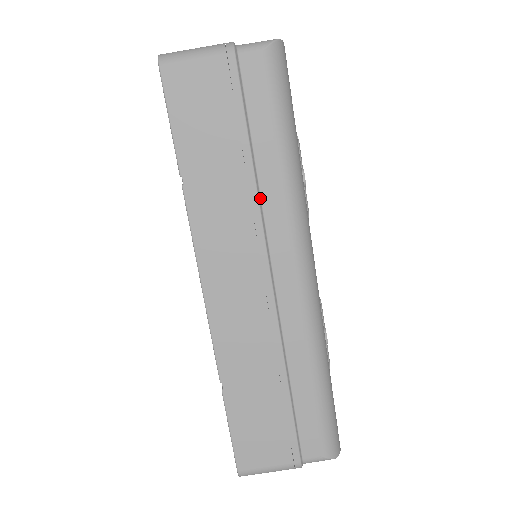
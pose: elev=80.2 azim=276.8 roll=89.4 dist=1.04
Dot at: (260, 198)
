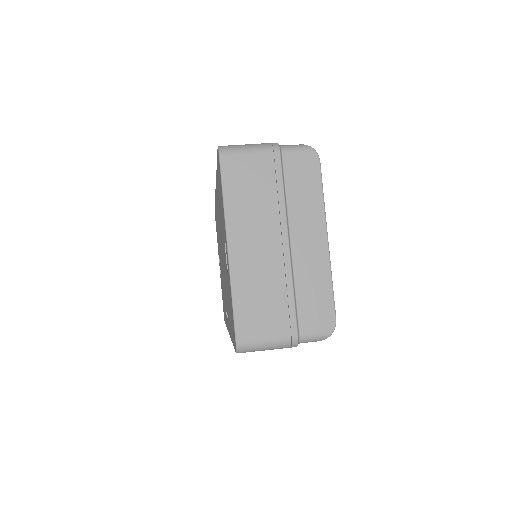
Dot at: occluded
